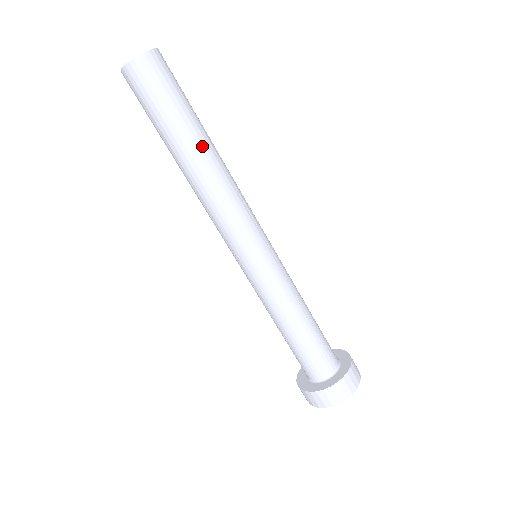
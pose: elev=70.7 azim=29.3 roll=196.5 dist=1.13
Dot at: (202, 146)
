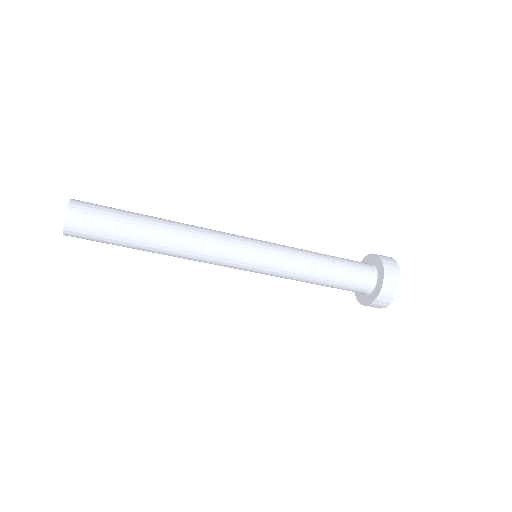
Dot at: (151, 250)
